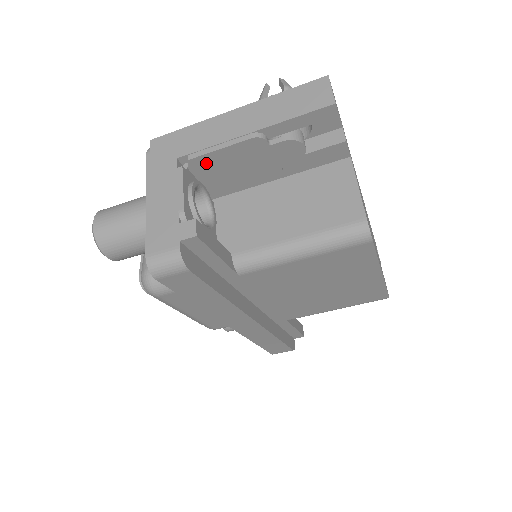
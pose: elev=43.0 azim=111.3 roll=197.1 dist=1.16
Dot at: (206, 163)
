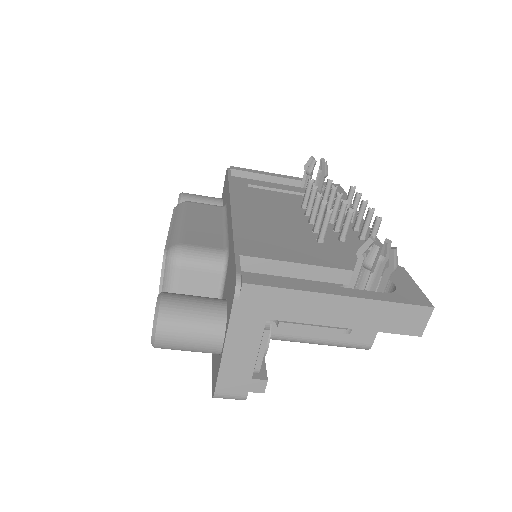
Dot at: occluded
